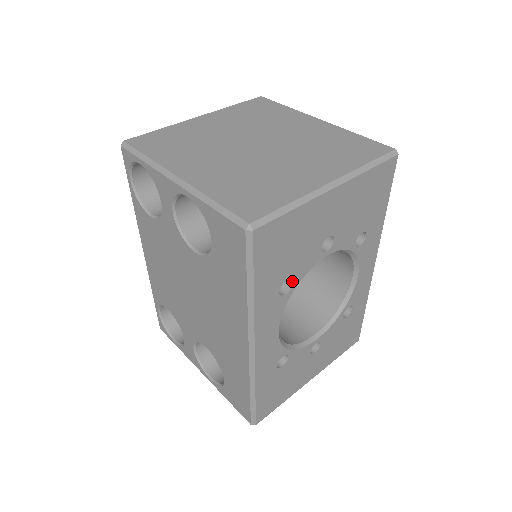
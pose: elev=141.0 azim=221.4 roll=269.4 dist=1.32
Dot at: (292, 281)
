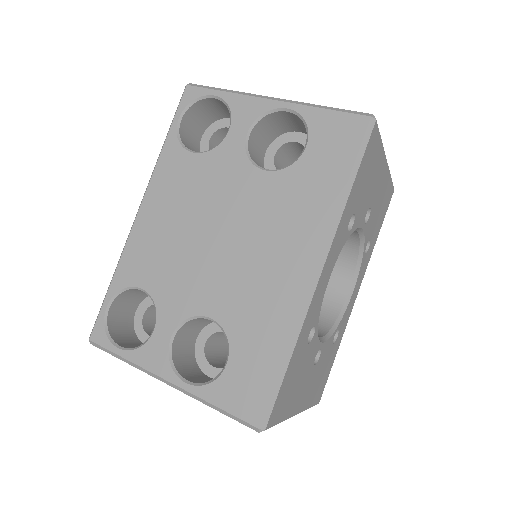
Dot at: (353, 222)
